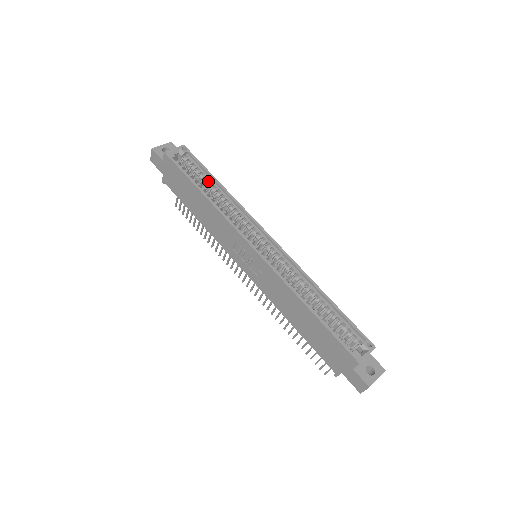
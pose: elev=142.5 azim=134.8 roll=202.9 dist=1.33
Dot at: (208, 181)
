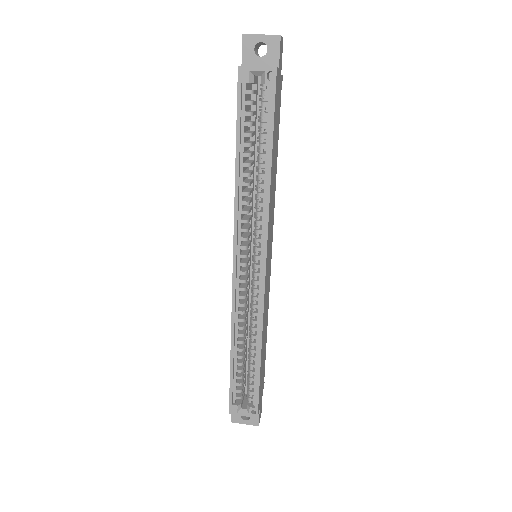
Dot at: (263, 147)
